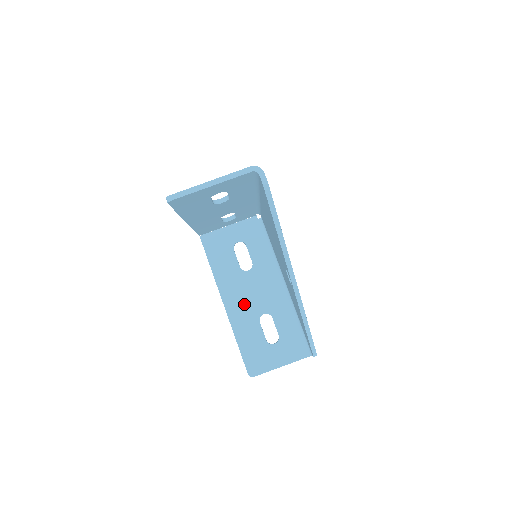
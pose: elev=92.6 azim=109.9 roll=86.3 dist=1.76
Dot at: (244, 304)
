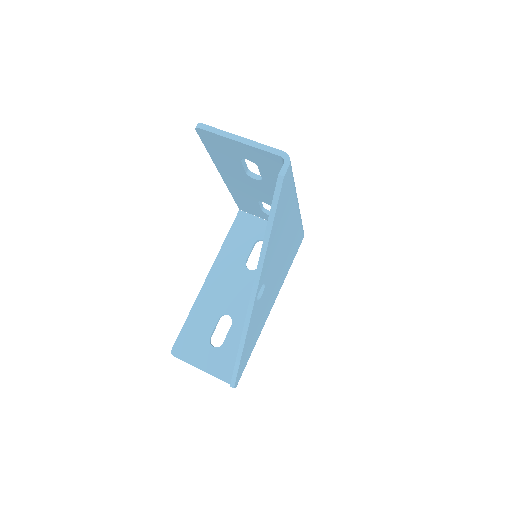
Dot at: (221, 293)
